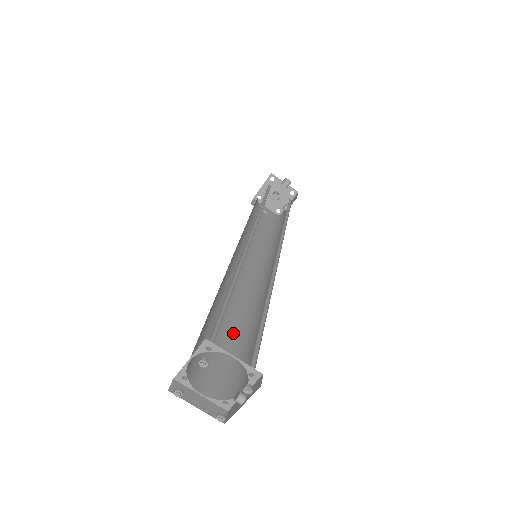
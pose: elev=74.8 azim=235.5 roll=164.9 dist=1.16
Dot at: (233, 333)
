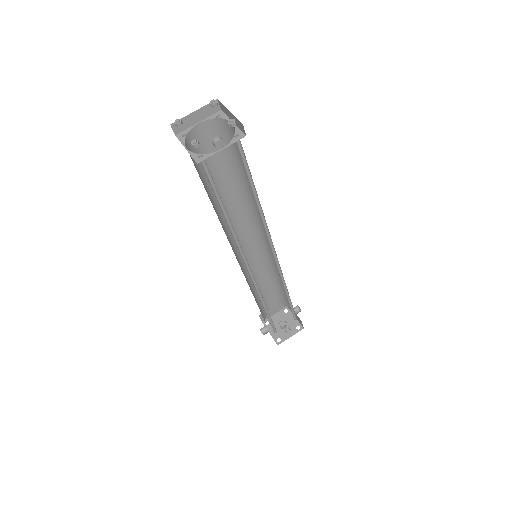
Dot at: occluded
